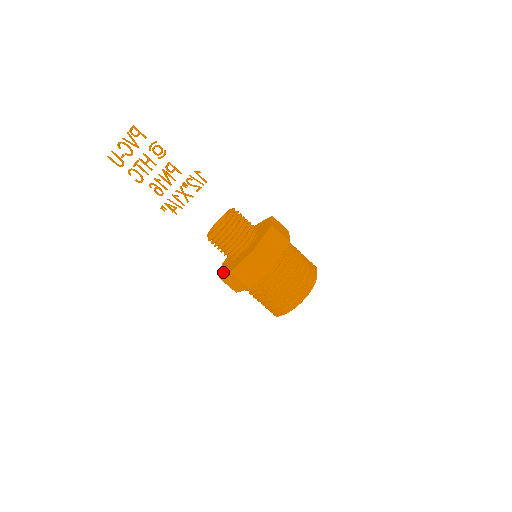
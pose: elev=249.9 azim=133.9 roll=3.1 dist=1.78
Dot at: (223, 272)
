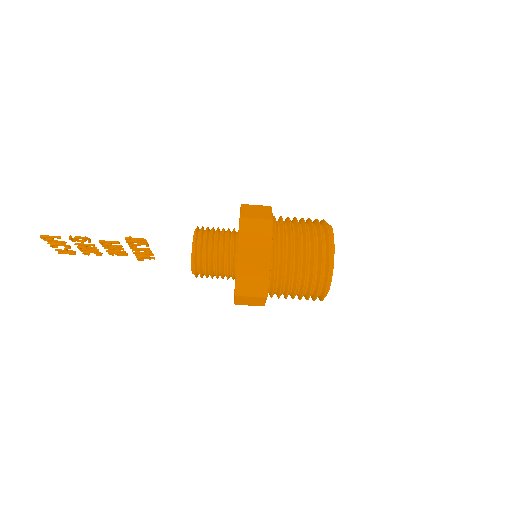
Dot at: occluded
